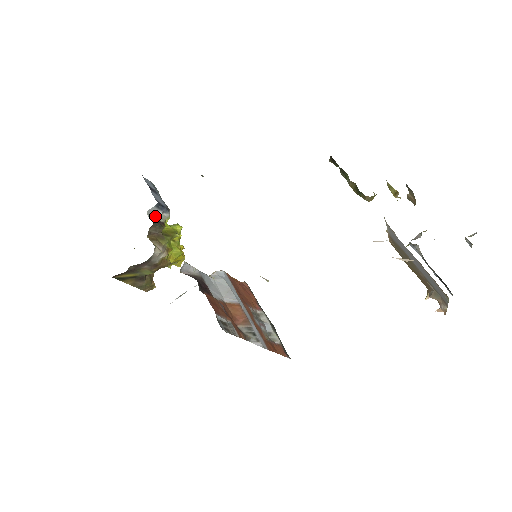
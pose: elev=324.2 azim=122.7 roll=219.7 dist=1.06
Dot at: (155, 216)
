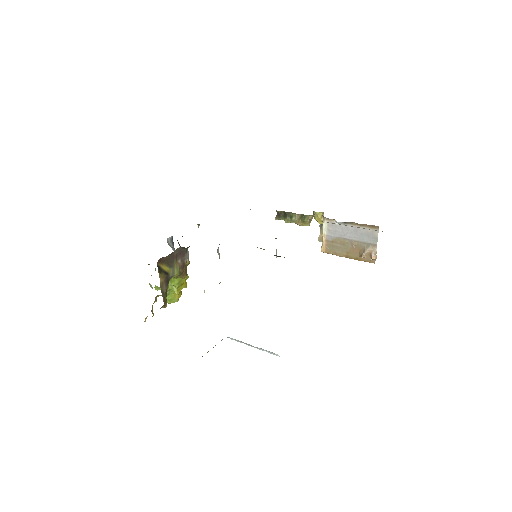
Dot at: (170, 246)
